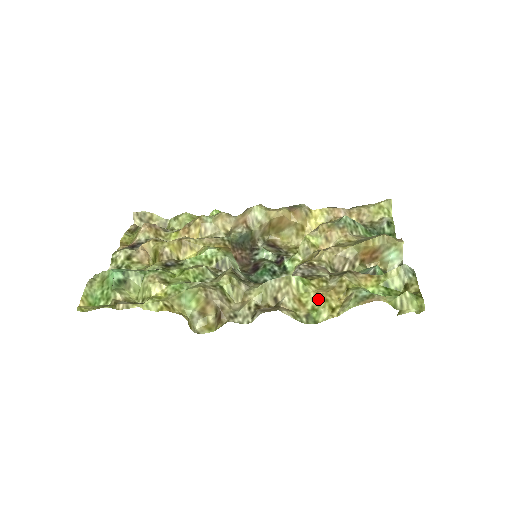
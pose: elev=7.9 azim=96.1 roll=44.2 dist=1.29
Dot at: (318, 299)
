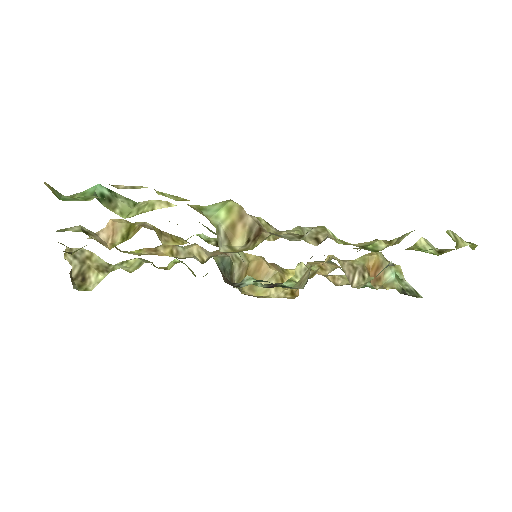
Dot at: (365, 242)
